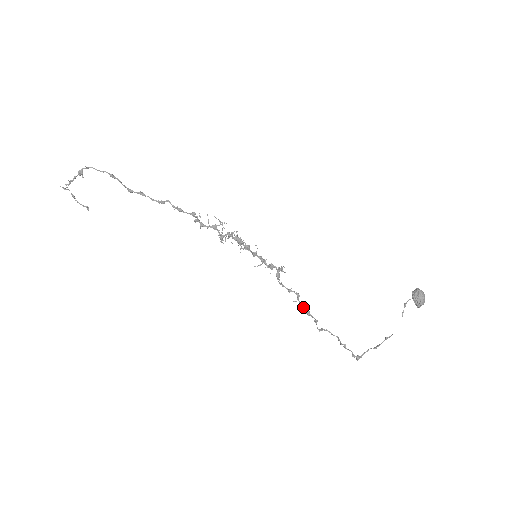
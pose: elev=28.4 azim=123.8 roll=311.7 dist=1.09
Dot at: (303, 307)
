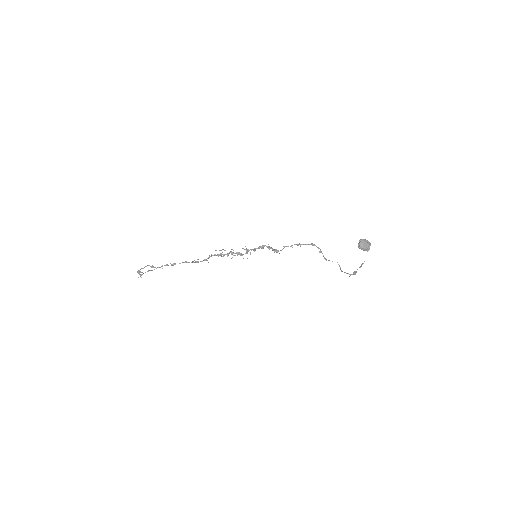
Dot at: occluded
